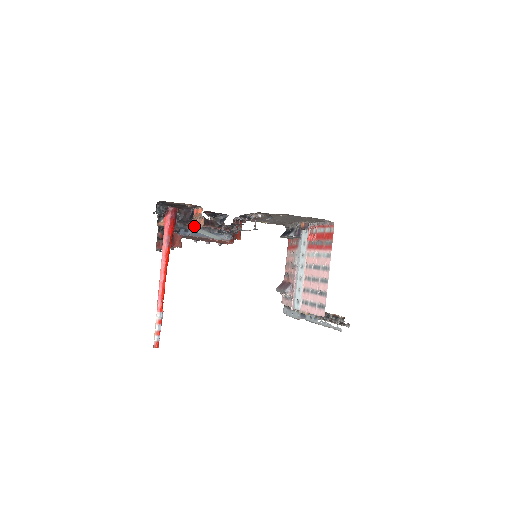
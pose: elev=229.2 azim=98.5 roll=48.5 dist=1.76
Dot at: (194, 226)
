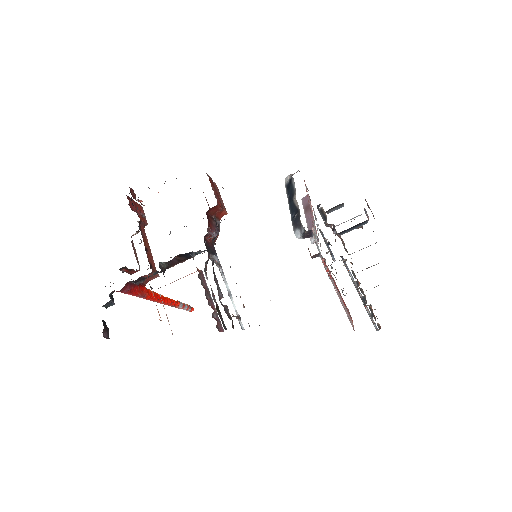
Dot at: occluded
